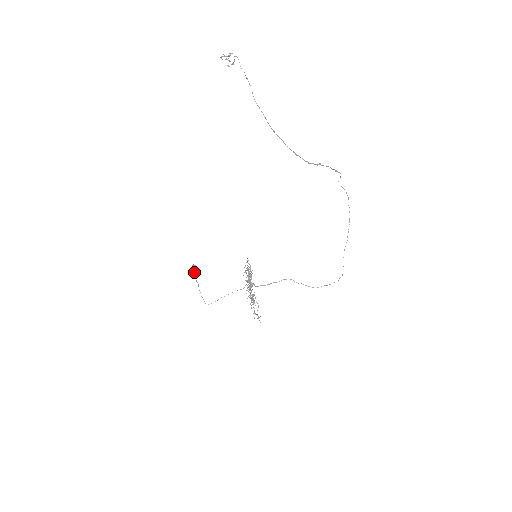
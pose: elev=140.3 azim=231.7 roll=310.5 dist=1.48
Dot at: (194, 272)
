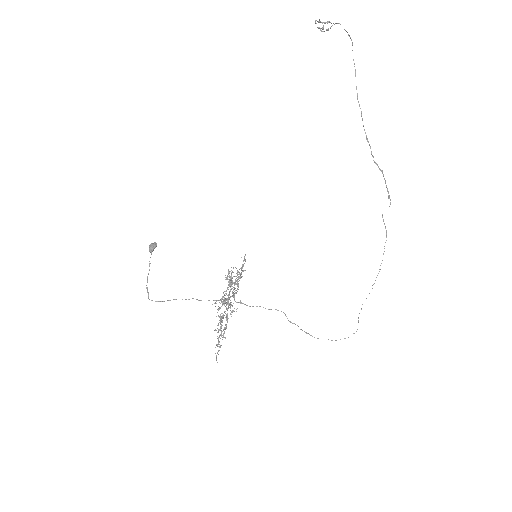
Dot at: (152, 250)
